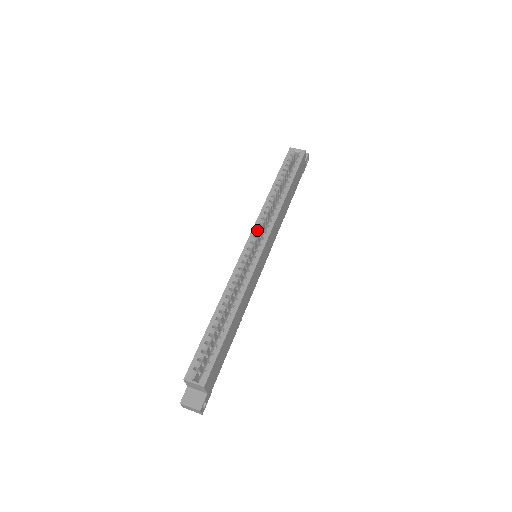
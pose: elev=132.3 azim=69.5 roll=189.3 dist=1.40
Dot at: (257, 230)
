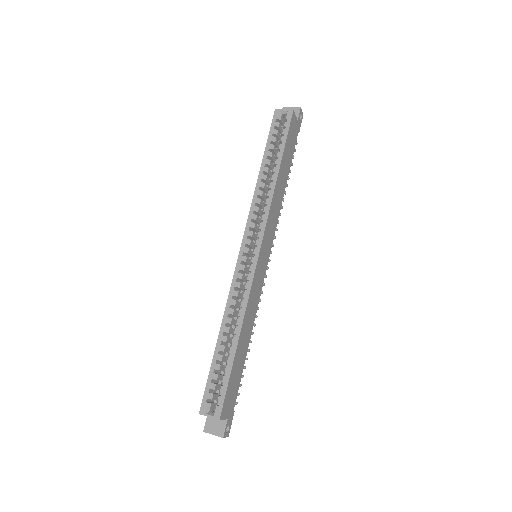
Dot at: (251, 228)
